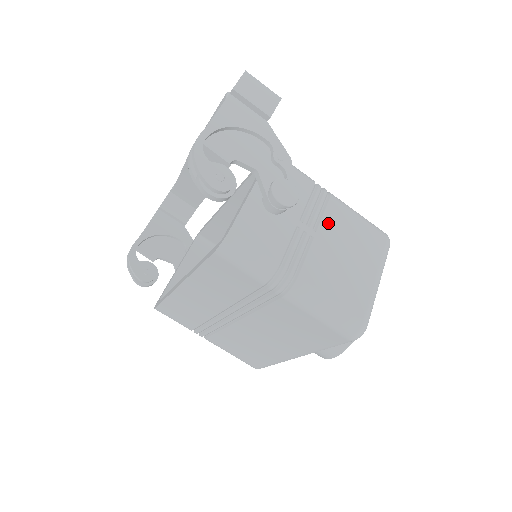
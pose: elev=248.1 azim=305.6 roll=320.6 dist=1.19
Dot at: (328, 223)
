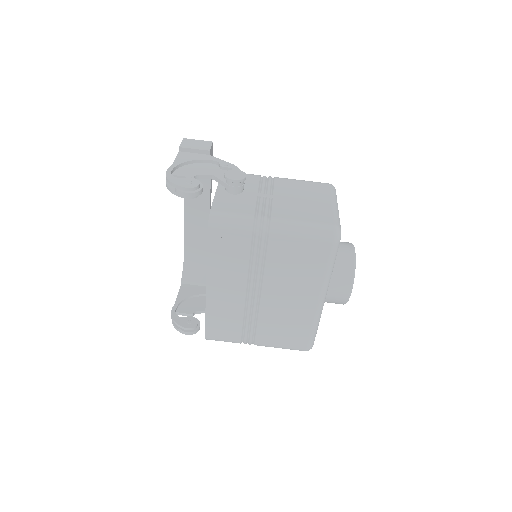
Dot at: (280, 189)
